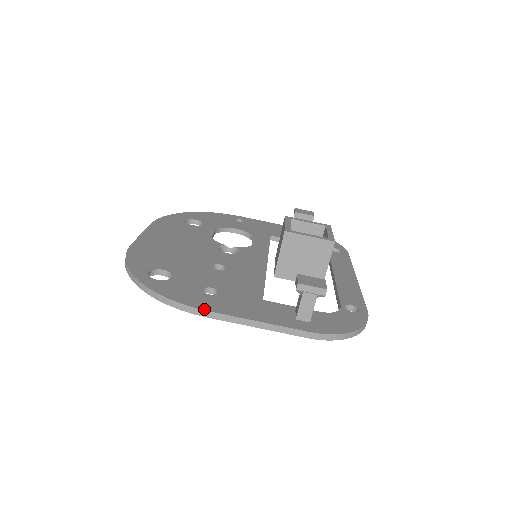
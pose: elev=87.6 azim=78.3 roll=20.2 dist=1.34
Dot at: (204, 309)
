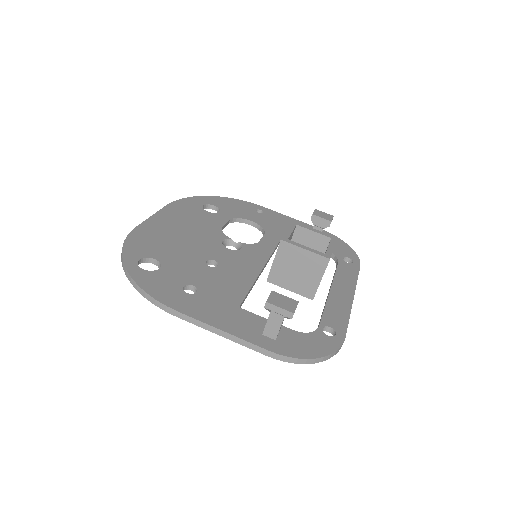
Dot at: (174, 308)
